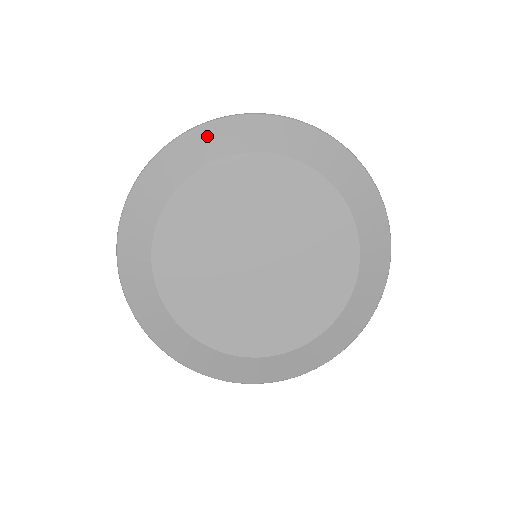
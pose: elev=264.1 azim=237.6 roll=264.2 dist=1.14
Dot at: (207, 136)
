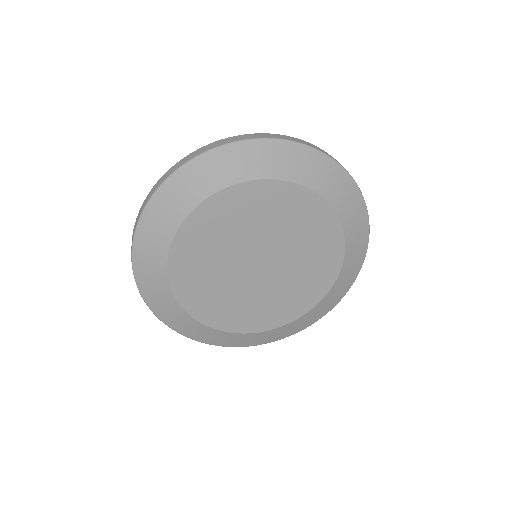
Dot at: (211, 165)
